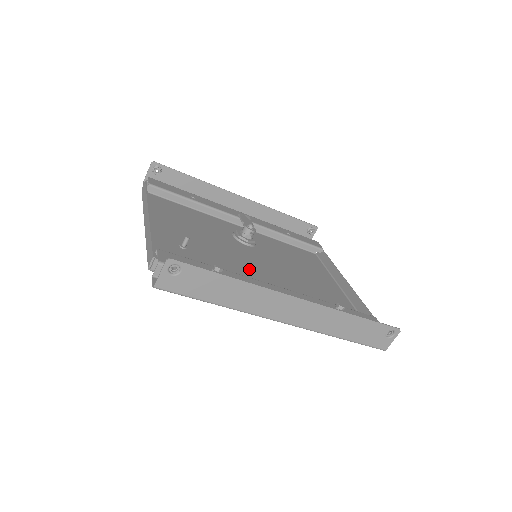
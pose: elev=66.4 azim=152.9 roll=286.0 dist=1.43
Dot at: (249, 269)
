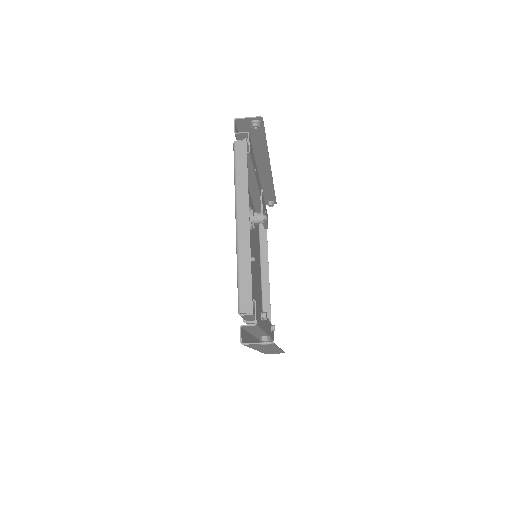
Dot at: occluded
